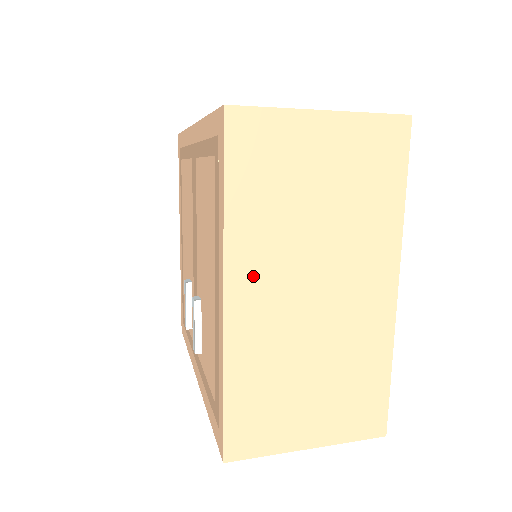
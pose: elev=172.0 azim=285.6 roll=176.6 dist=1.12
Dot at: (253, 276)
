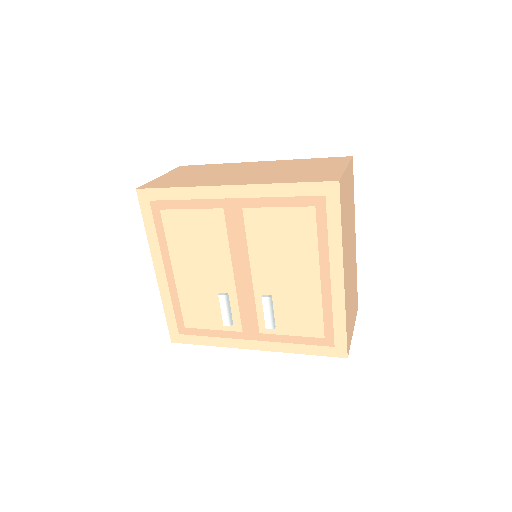
Dot at: (345, 260)
